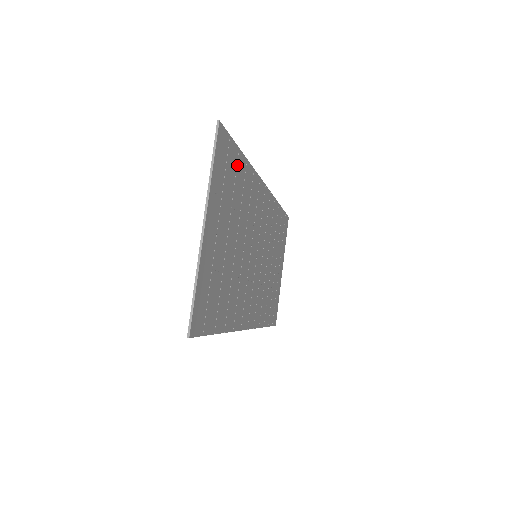
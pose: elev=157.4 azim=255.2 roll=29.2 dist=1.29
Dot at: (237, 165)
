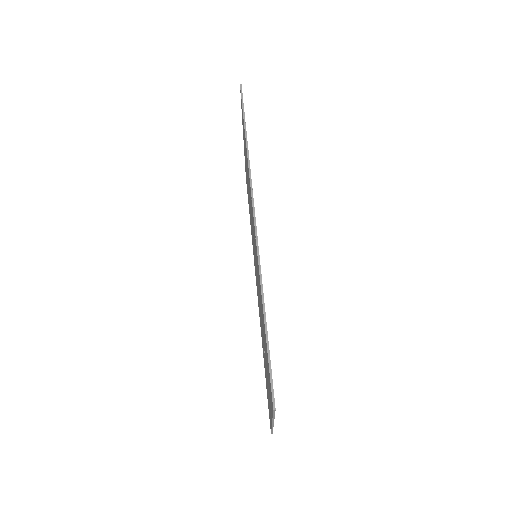
Dot at: occluded
